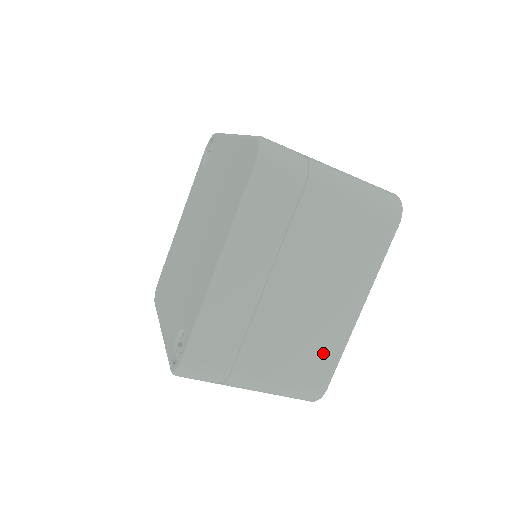
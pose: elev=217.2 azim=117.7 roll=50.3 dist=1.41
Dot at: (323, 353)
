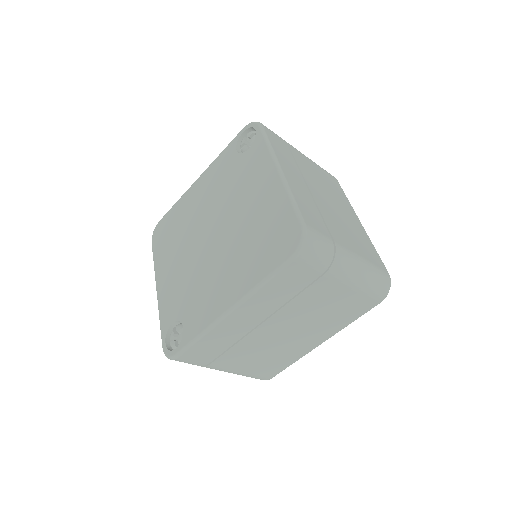
Dot at: (281, 361)
